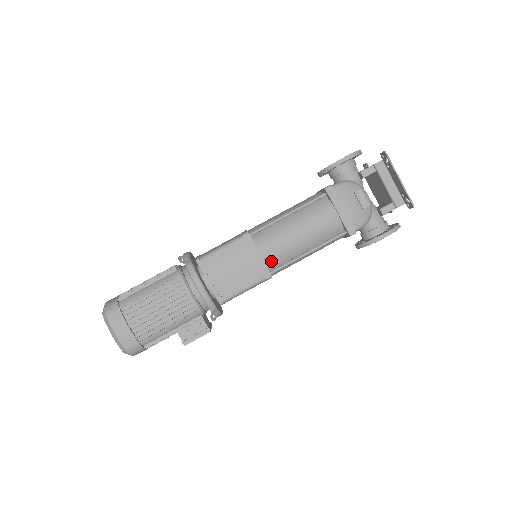
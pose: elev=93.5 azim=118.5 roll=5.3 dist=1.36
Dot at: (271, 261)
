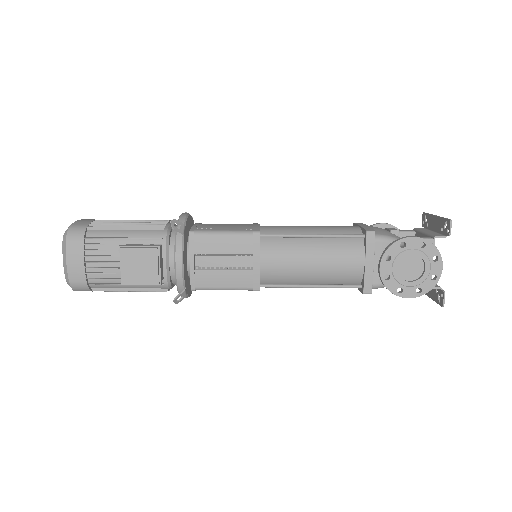
Dot at: (268, 231)
